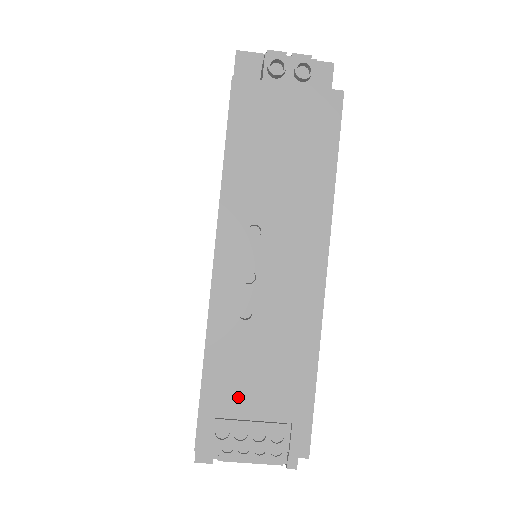
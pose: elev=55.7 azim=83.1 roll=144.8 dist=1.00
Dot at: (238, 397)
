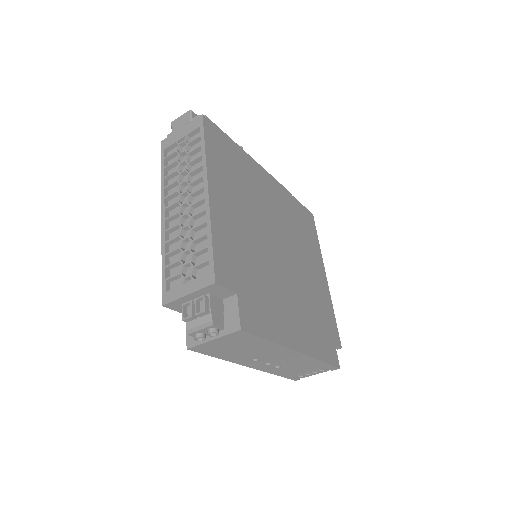
Dot at: (298, 373)
